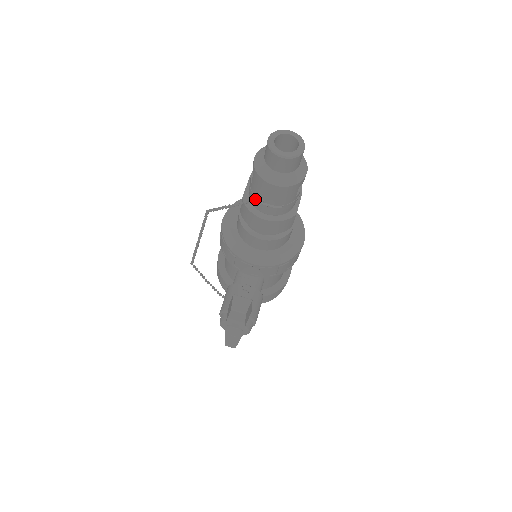
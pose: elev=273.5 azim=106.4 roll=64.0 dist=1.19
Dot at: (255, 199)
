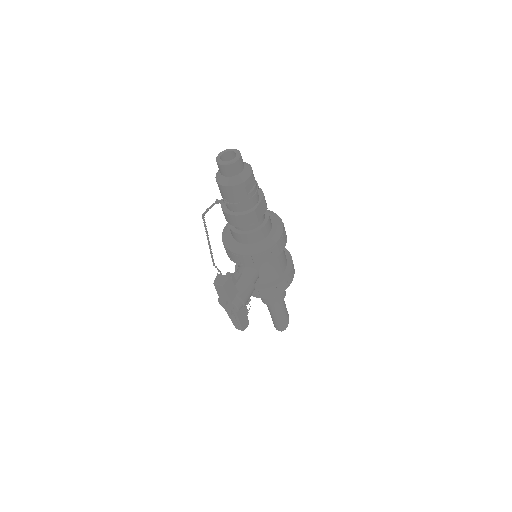
Dot at: (221, 200)
